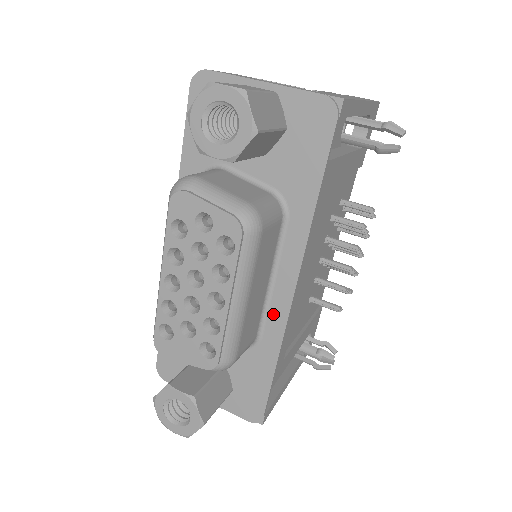
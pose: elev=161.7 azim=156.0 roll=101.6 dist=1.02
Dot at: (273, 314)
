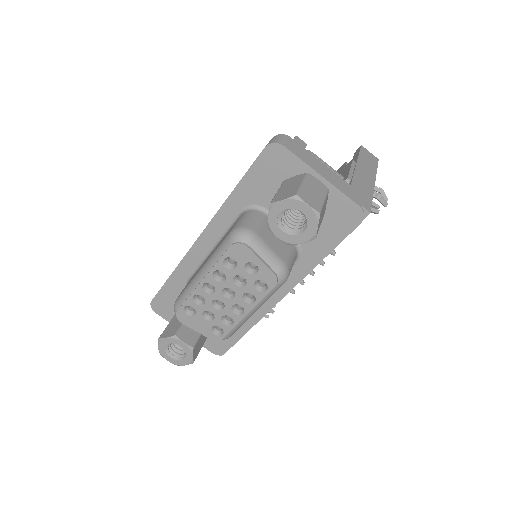
Dot at: occluded
